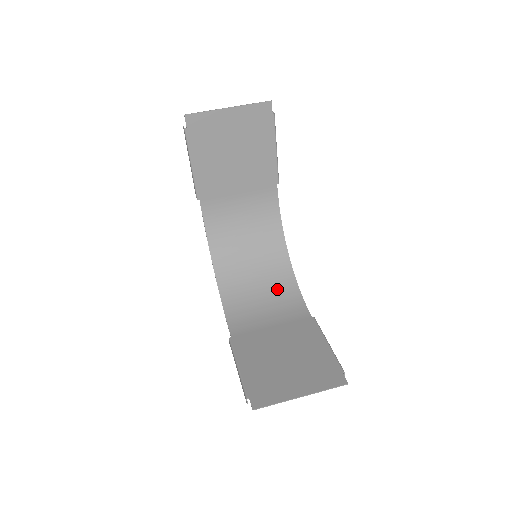
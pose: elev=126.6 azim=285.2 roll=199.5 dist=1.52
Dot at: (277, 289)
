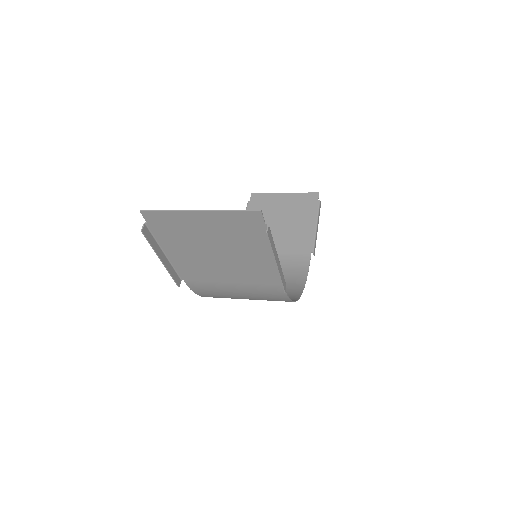
Dot at: occluded
